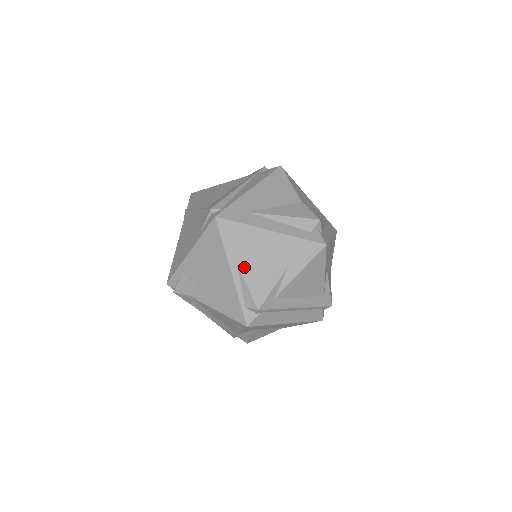
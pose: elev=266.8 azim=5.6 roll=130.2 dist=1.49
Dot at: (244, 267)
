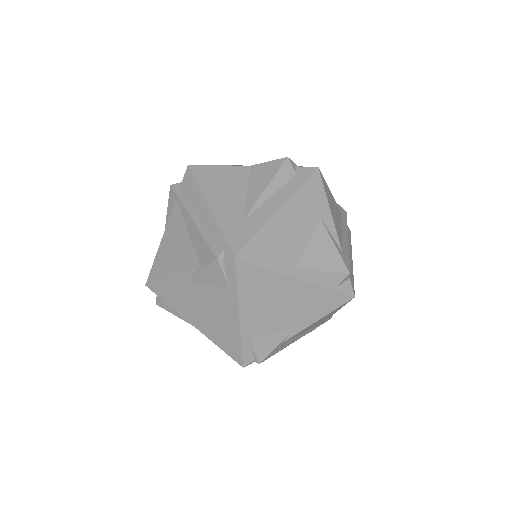
Dot at: (300, 262)
